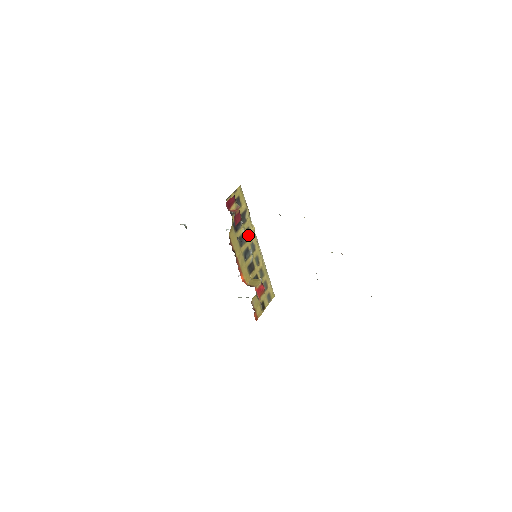
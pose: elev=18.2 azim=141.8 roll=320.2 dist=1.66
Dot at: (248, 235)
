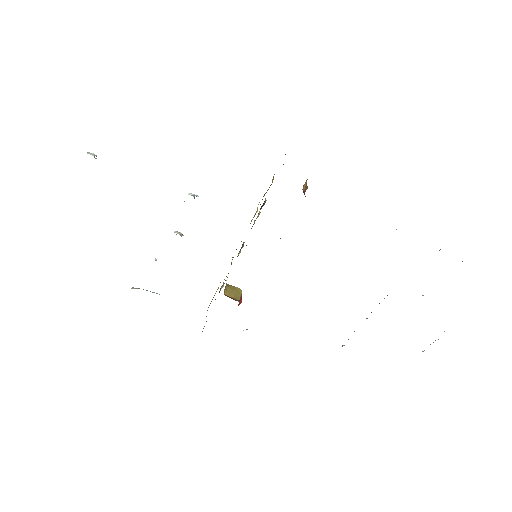
Dot at: occluded
